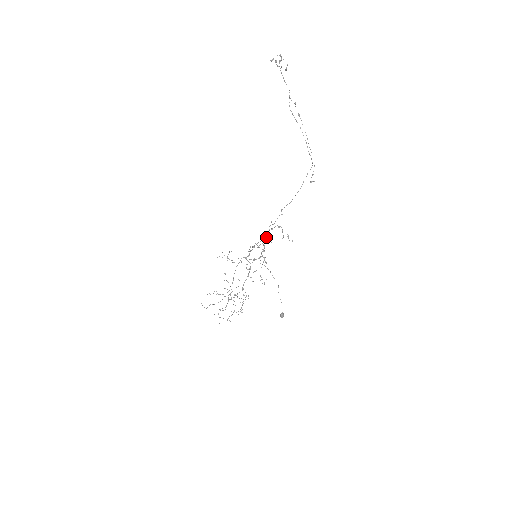
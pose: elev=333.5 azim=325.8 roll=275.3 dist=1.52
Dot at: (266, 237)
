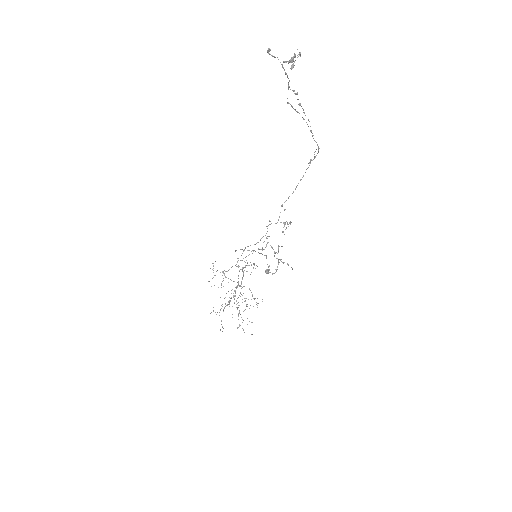
Dot at: occluded
